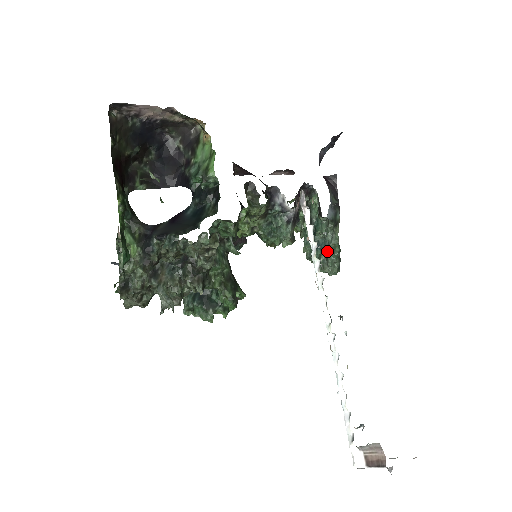
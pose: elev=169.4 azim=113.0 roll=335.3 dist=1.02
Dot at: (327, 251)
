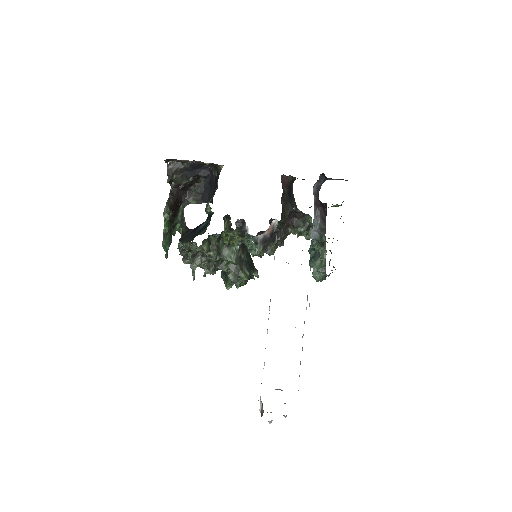
Dot at: (315, 262)
